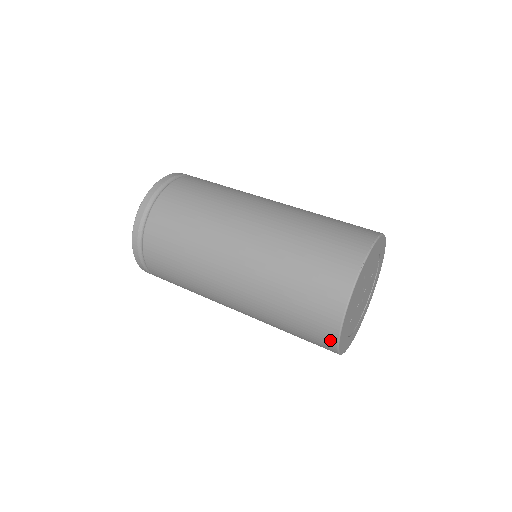
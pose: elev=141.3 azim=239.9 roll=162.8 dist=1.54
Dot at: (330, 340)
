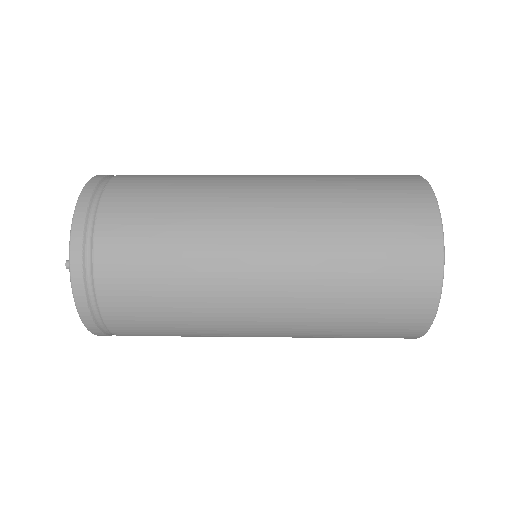
Dot at: (432, 265)
